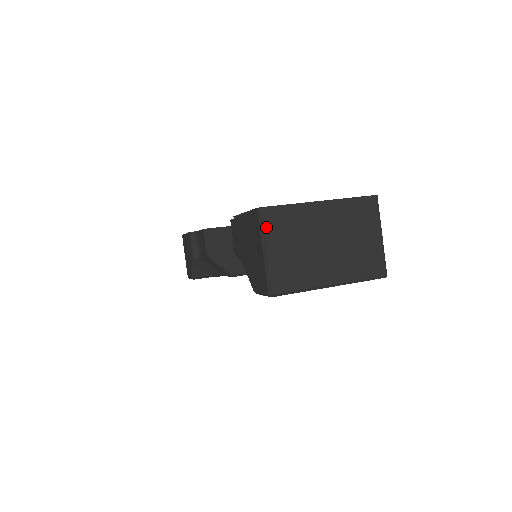
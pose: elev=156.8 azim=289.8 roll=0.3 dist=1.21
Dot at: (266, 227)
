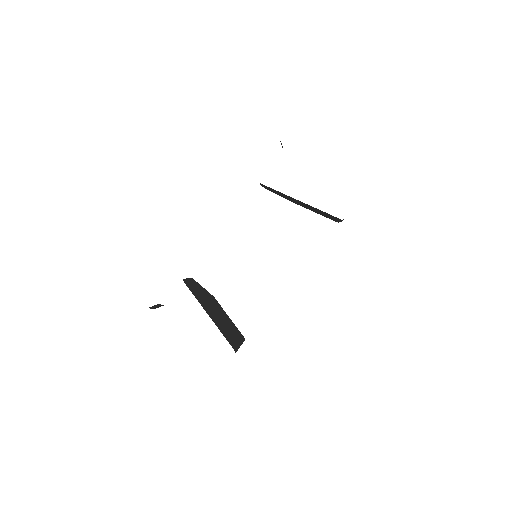
Dot at: occluded
